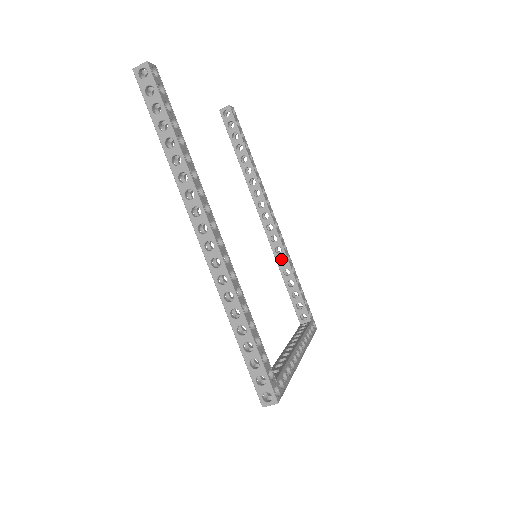
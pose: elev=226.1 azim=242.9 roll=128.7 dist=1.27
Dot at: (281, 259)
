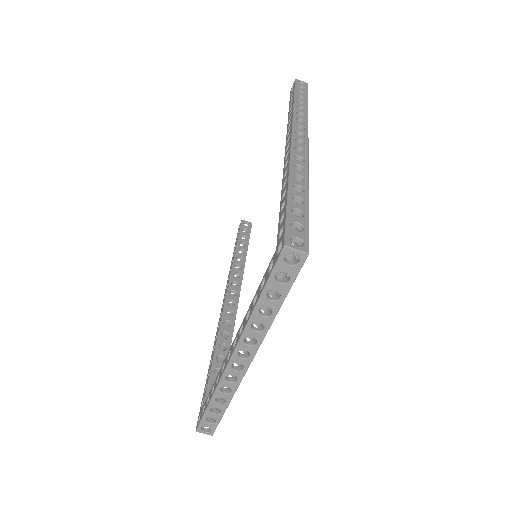
Dot at: occluded
